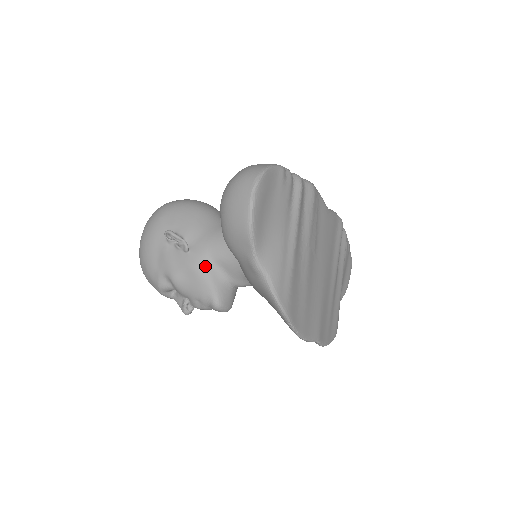
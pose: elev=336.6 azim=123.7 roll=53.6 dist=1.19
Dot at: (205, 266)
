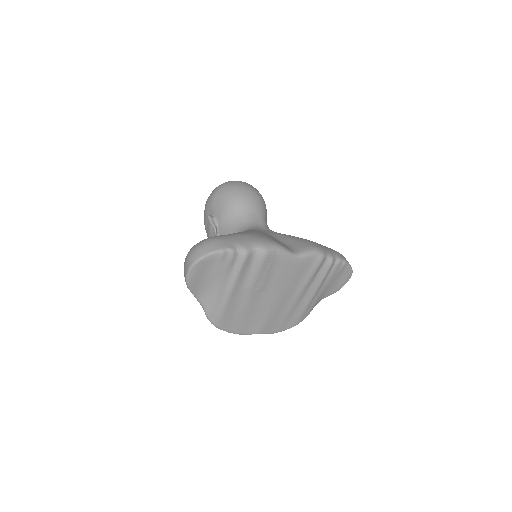
Dot at: occluded
